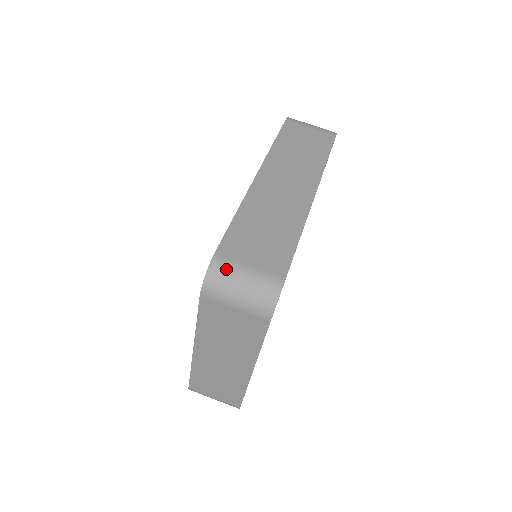
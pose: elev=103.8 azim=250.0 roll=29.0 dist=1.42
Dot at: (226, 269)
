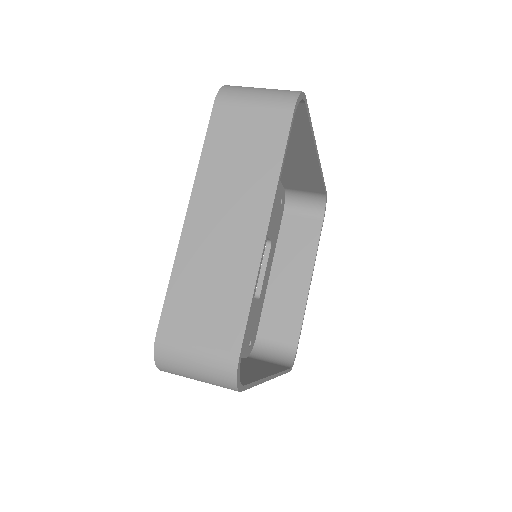
Dot at: occluded
